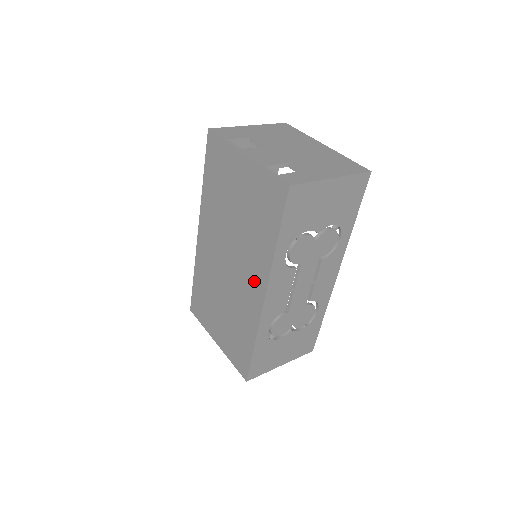
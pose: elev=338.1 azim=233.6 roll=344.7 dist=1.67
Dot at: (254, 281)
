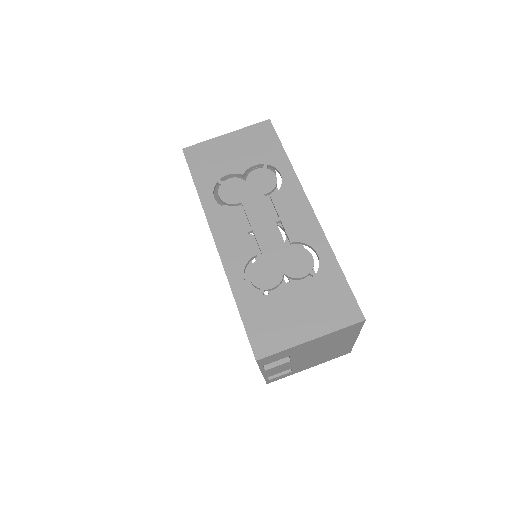
Dot at: occluded
